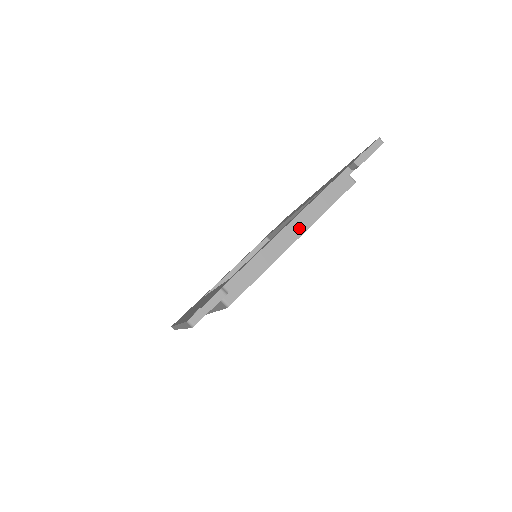
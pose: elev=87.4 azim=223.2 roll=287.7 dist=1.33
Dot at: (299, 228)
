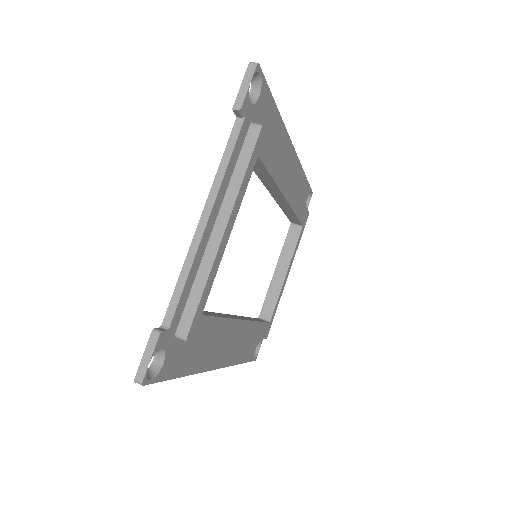
Dot at: (222, 215)
